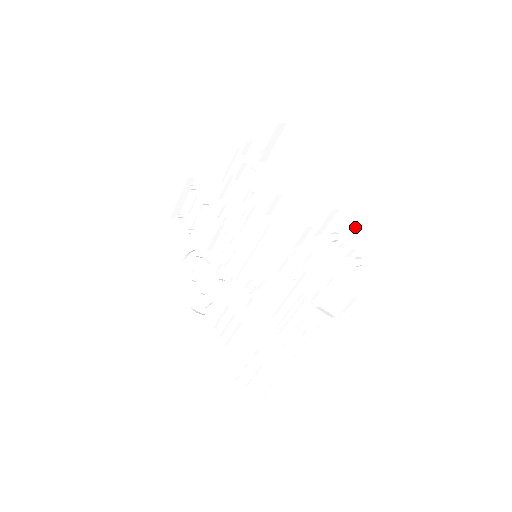
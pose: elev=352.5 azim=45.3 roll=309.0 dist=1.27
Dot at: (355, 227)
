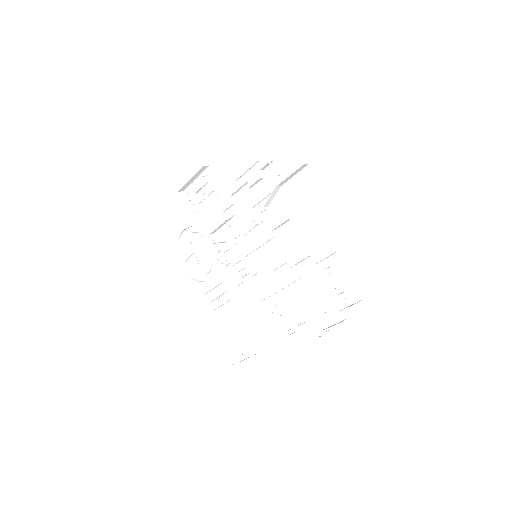
Dot at: (347, 270)
